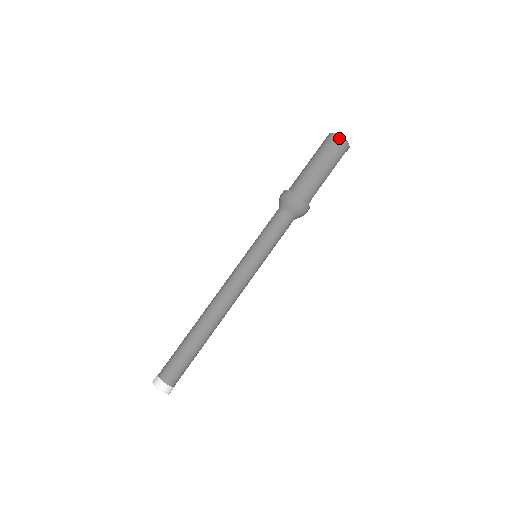
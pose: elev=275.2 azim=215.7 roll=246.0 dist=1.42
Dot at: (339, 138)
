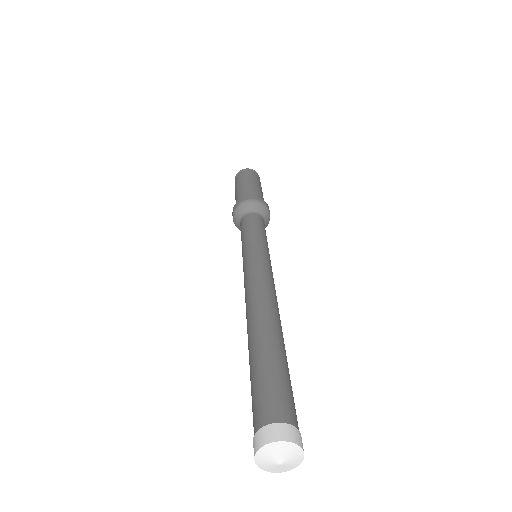
Dot at: (255, 171)
